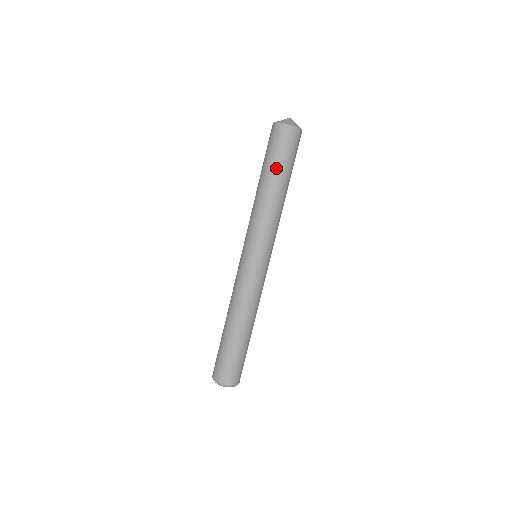
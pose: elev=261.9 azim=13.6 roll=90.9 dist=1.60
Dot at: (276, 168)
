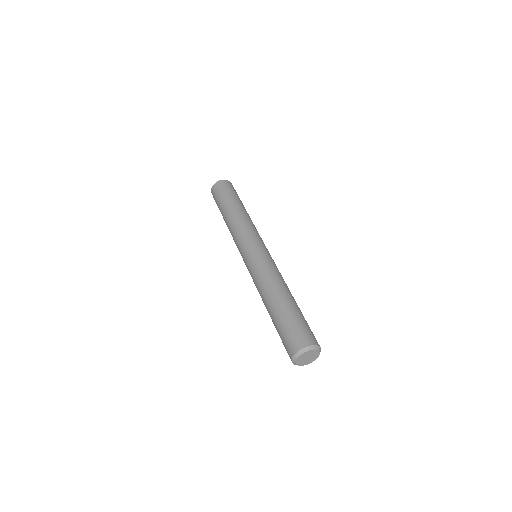
Dot at: (225, 202)
